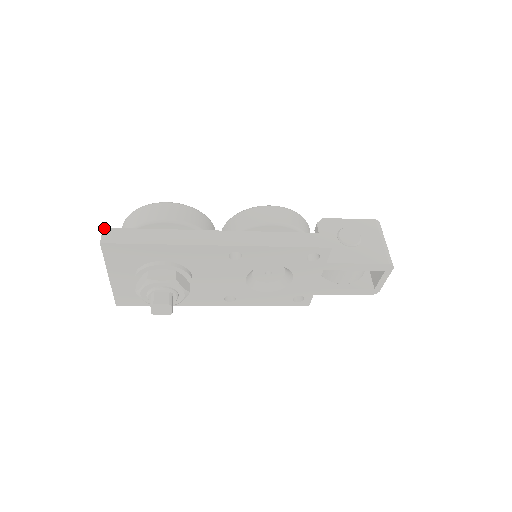
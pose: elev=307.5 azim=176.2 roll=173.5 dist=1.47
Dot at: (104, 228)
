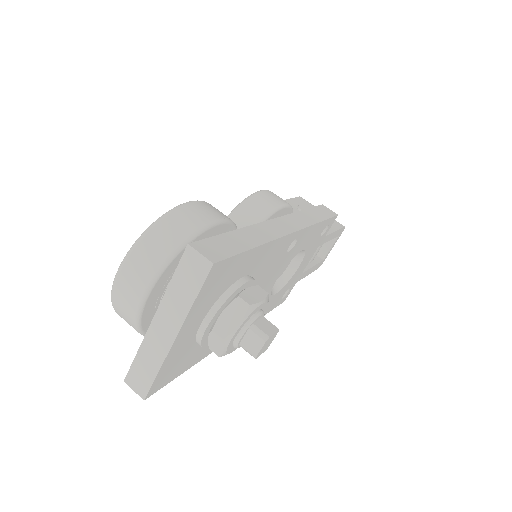
Dot at: (190, 243)
